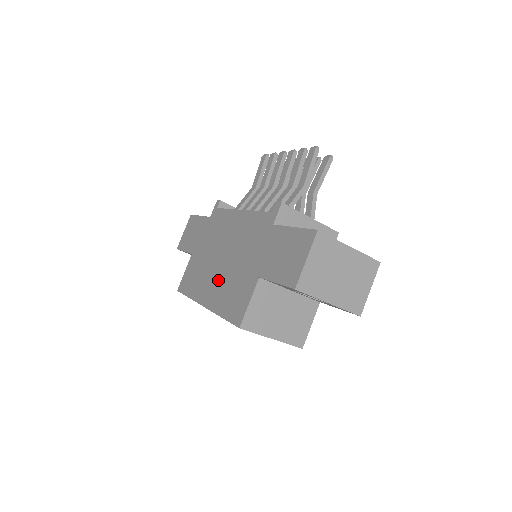
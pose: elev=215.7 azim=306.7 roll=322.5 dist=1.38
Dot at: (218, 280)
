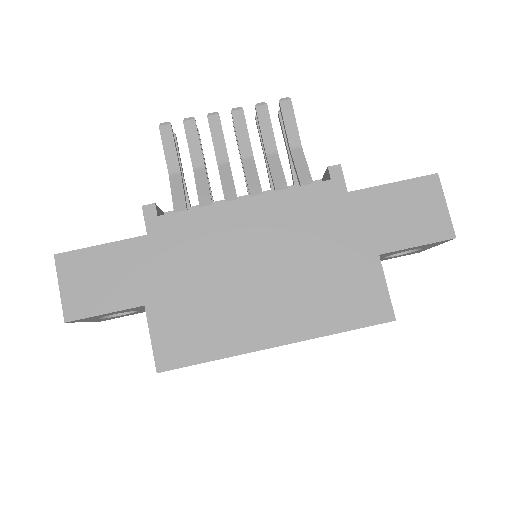
Dot at: (283, 299)
